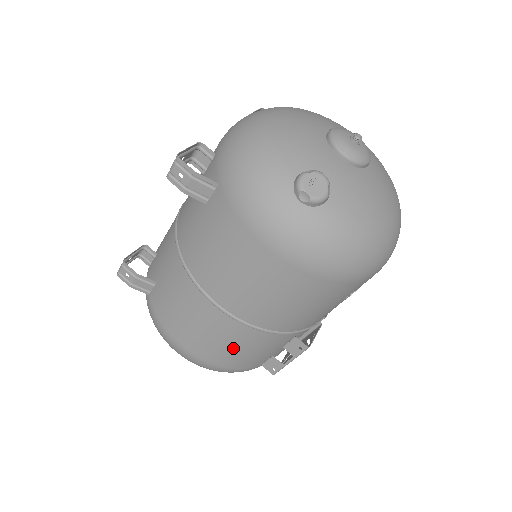
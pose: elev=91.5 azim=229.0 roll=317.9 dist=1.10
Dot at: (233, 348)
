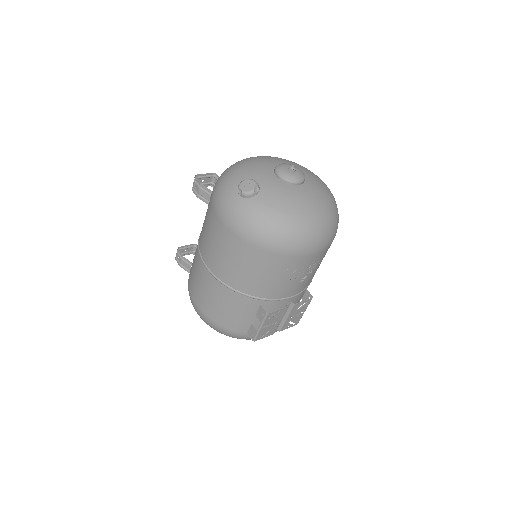
Dot at: (219, 305)
